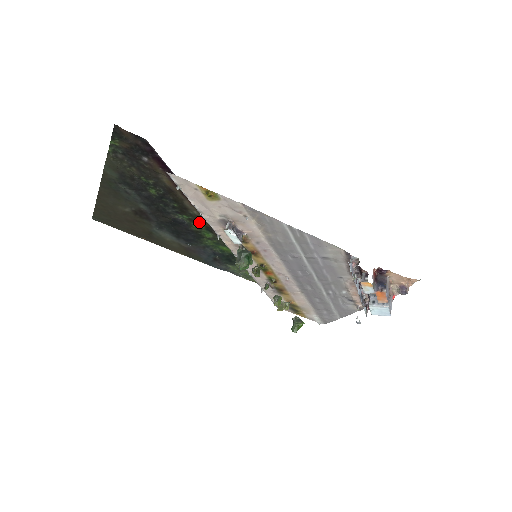
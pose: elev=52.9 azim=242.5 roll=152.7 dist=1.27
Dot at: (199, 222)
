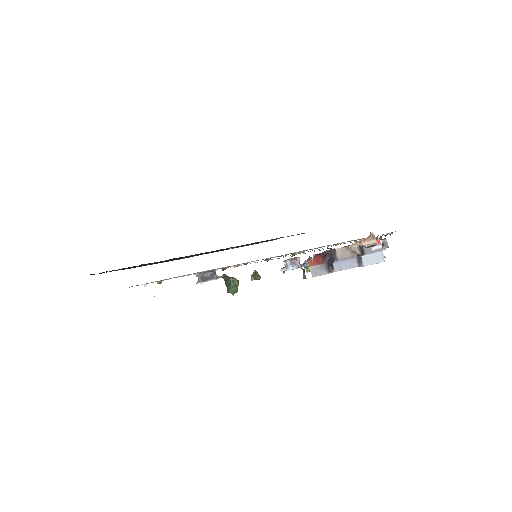
Dot at: occluded
